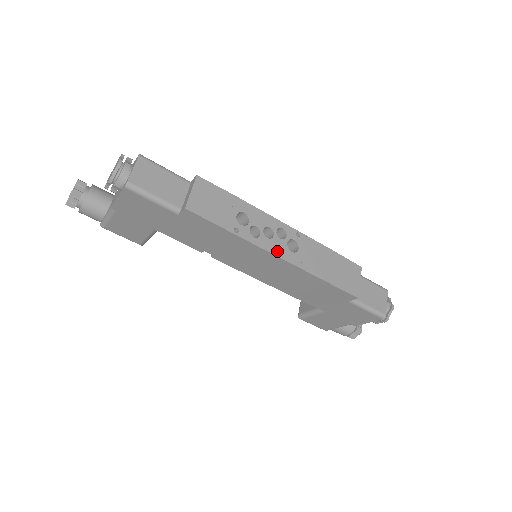
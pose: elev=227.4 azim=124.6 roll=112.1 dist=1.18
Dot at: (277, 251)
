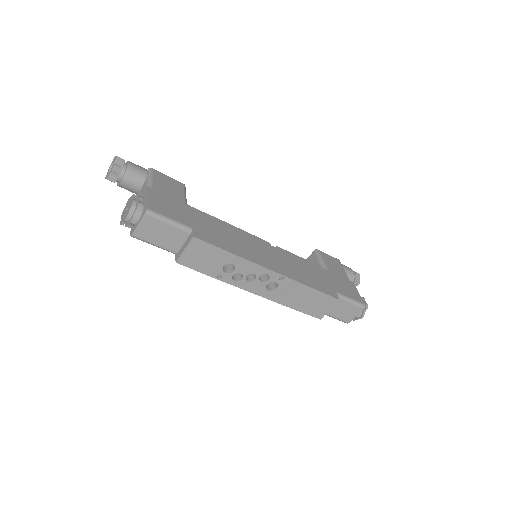
Dot at: (254, 290)
